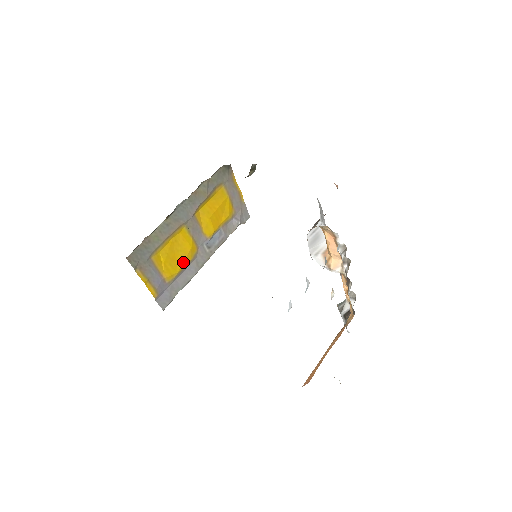
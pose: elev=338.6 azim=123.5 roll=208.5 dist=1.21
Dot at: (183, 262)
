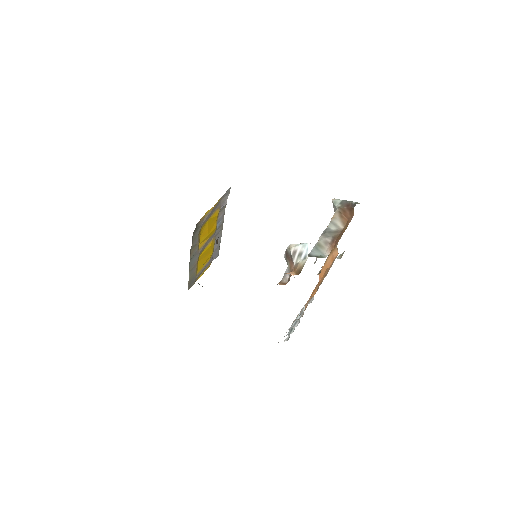
Dot at: (212, 250)
